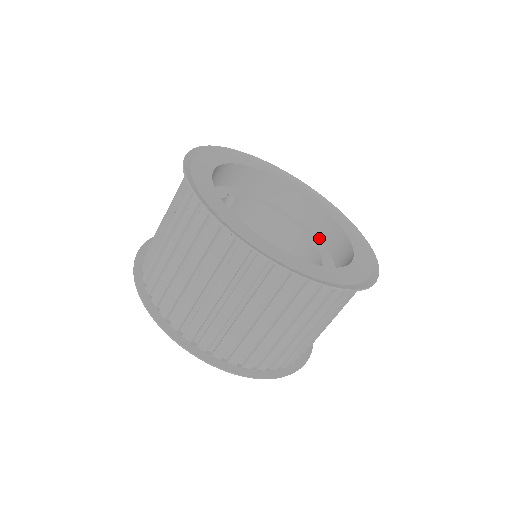
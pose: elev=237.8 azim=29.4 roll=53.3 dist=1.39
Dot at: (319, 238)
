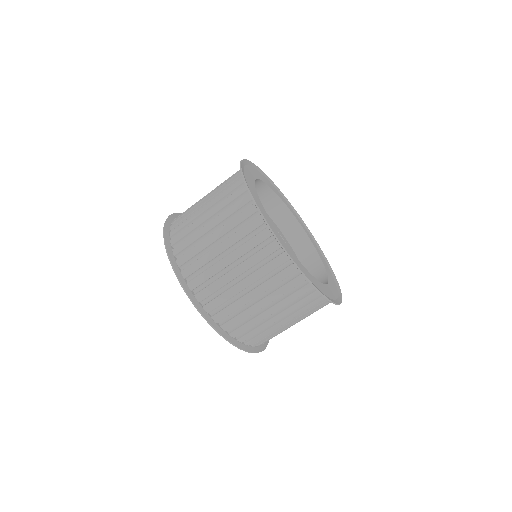
Dot at: (296, 253)
